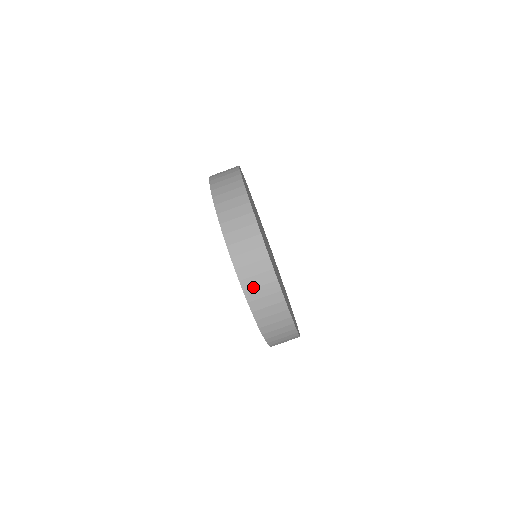
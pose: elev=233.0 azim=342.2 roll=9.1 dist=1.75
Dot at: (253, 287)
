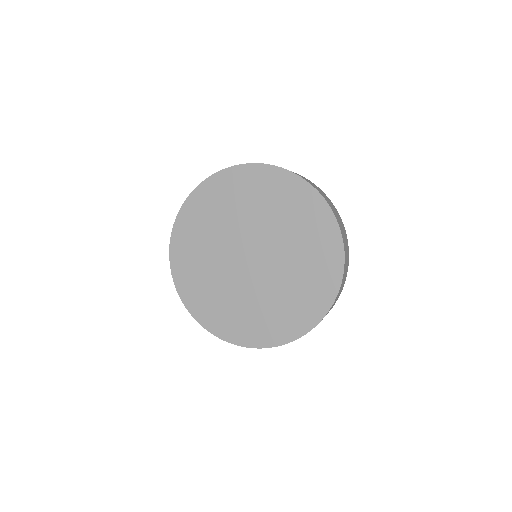
Dot at: occluded
